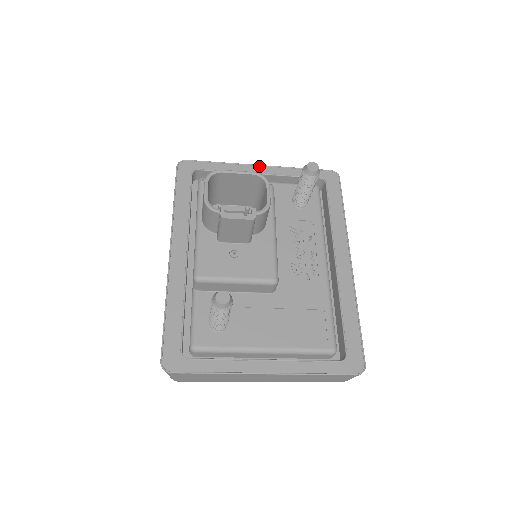
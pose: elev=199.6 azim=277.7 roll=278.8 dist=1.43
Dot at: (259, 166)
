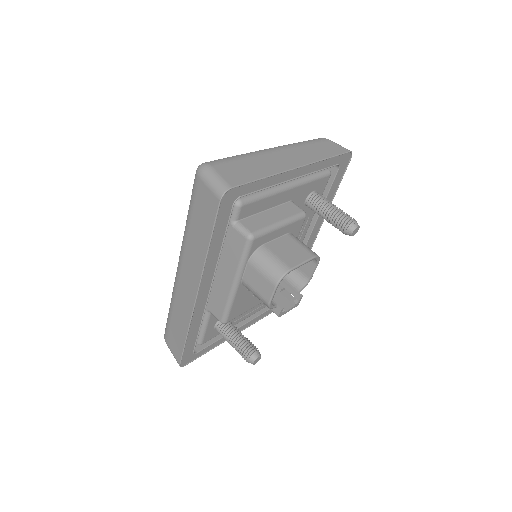
Dot at: (298, 168)
